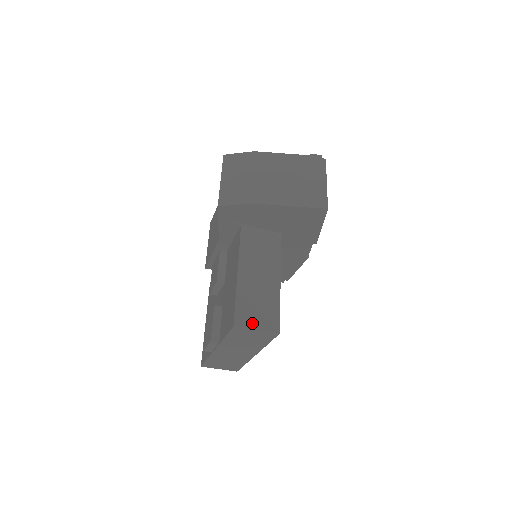
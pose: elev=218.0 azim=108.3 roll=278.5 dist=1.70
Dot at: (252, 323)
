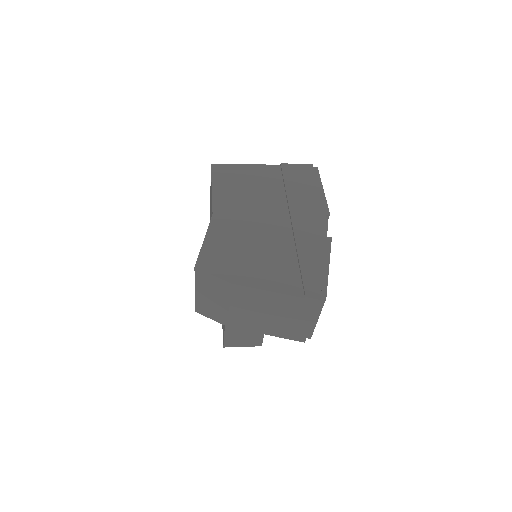
Dot at: (239, 344)
